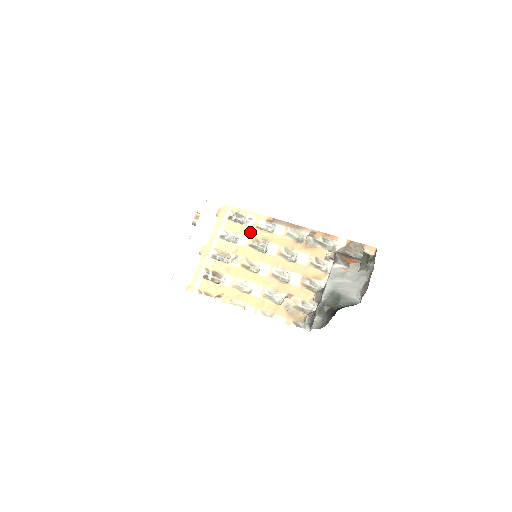
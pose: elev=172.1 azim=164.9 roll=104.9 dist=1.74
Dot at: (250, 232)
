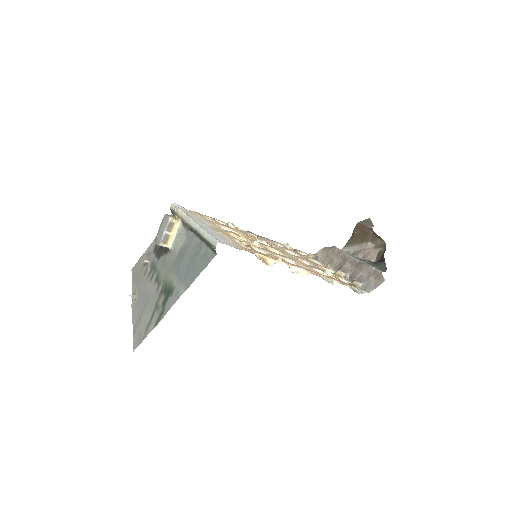
Dot at: (241, 232)
